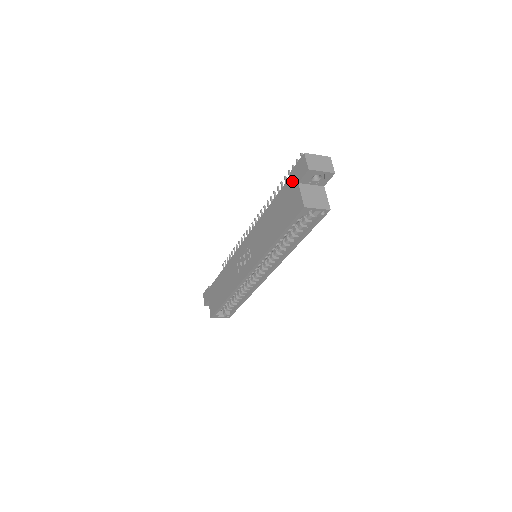
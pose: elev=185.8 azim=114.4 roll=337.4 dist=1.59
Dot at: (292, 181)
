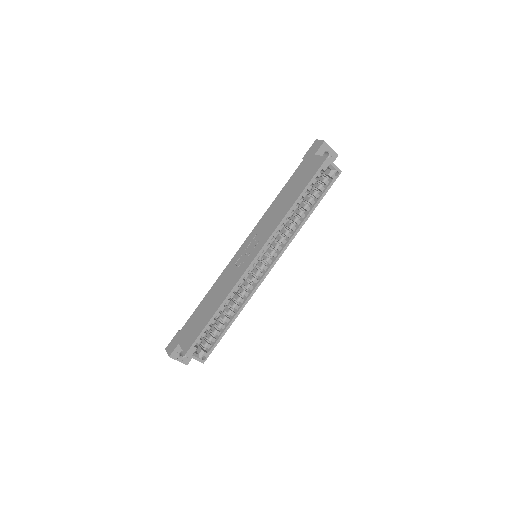
Dot at: (307, 159)
